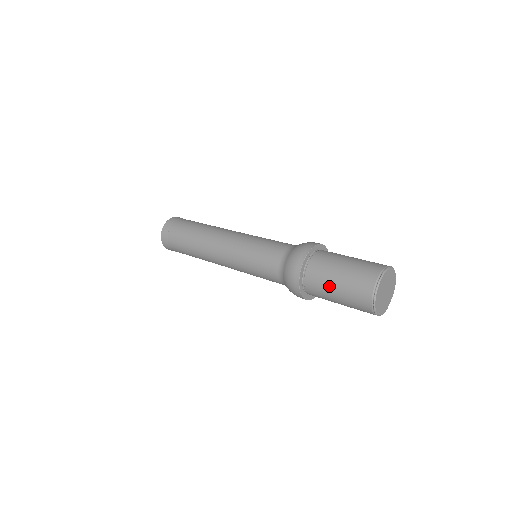
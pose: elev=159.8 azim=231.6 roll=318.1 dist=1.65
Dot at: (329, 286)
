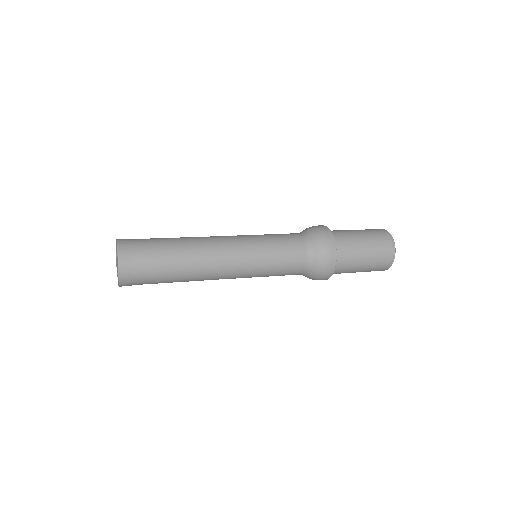
Dot at: (358, 260)
